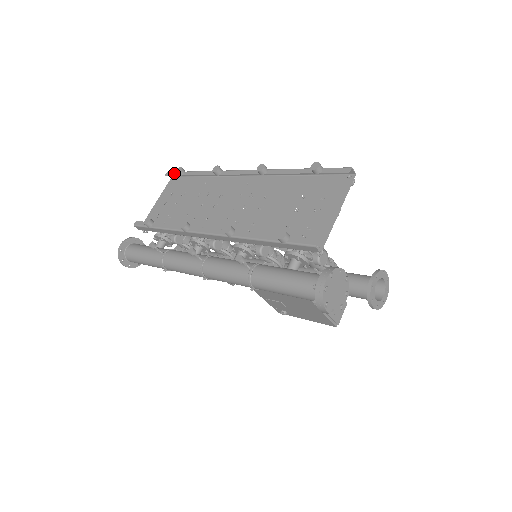
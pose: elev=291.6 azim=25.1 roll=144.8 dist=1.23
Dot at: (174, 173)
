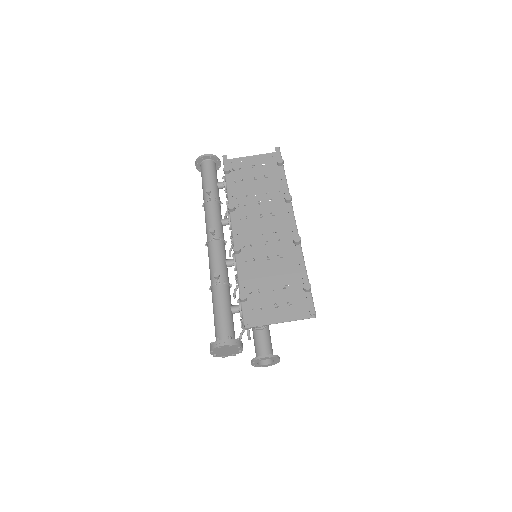
Dot at: (279, 155)
